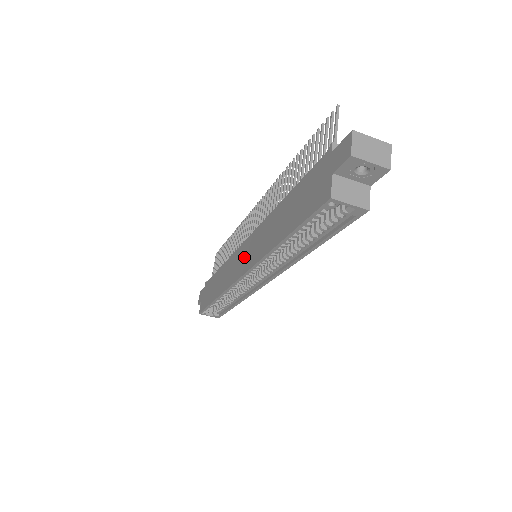
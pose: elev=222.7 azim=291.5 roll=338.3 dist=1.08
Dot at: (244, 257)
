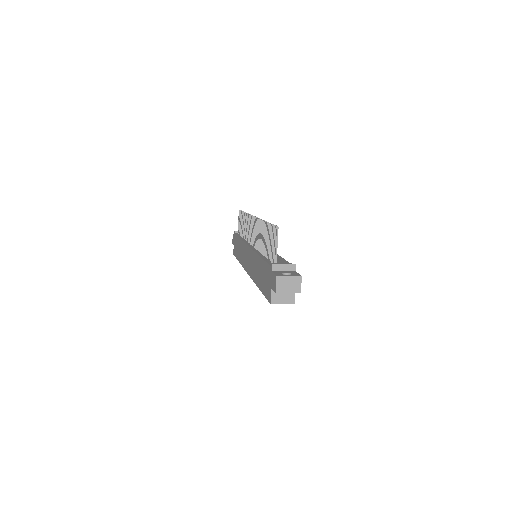
Dot at: (248, 260)
